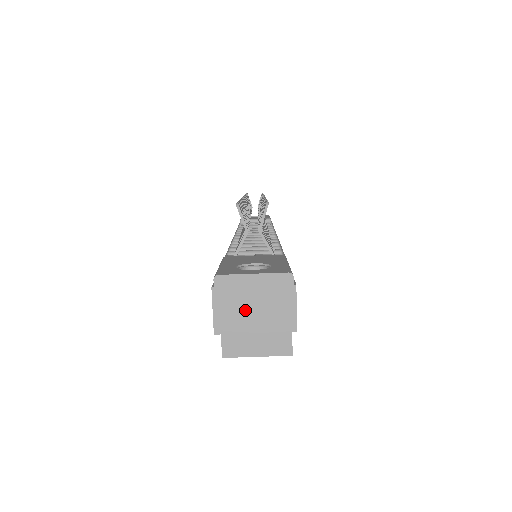
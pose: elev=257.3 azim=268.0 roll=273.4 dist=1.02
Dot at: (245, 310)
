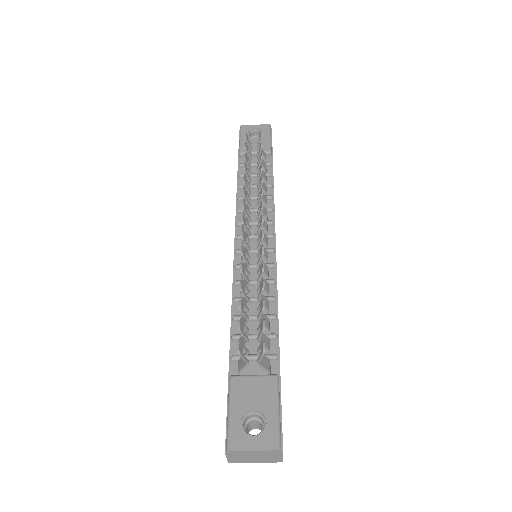
Dot at: (248, 458)
